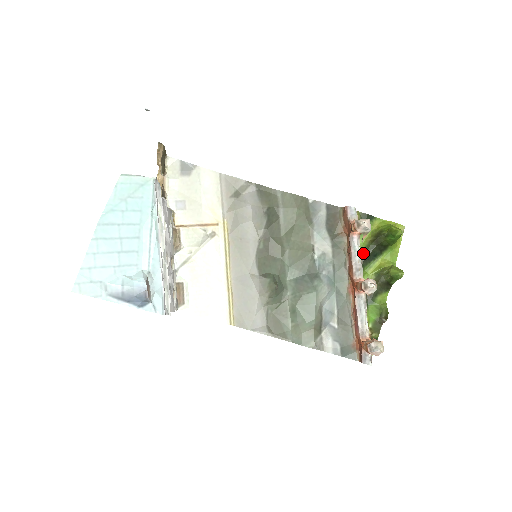
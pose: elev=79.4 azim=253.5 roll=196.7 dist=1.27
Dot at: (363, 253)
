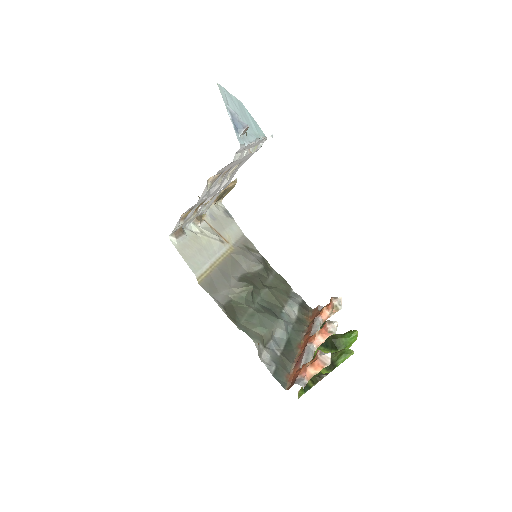
Dot at: occluded
